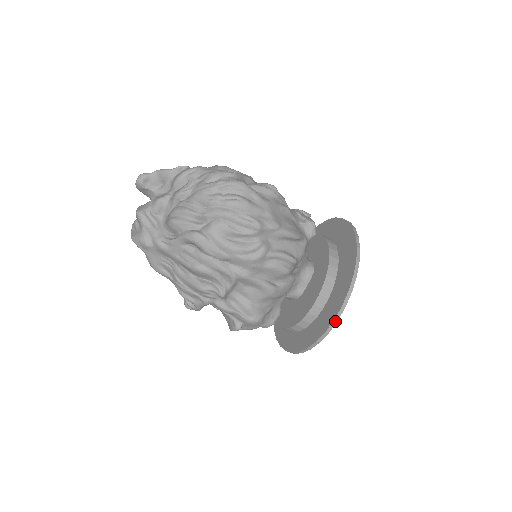
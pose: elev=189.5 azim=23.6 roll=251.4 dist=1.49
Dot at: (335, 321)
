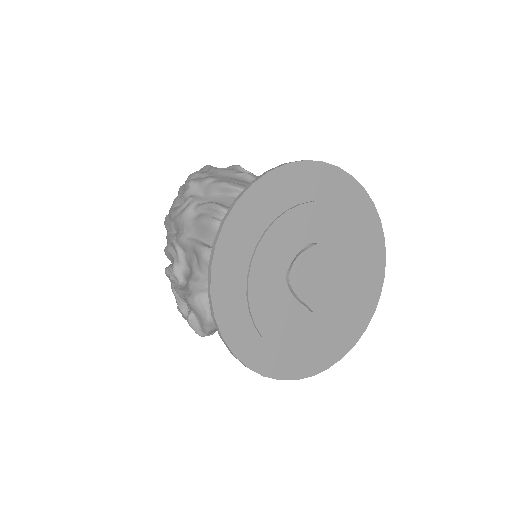
Dot at: (214, 246)
